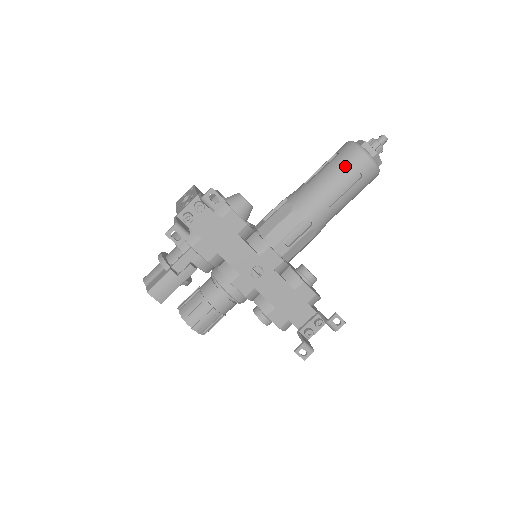
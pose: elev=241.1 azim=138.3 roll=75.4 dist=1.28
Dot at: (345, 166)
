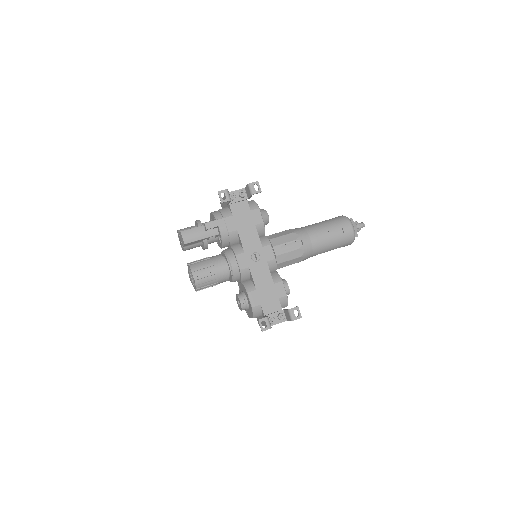
Dot at: (335, 223)
